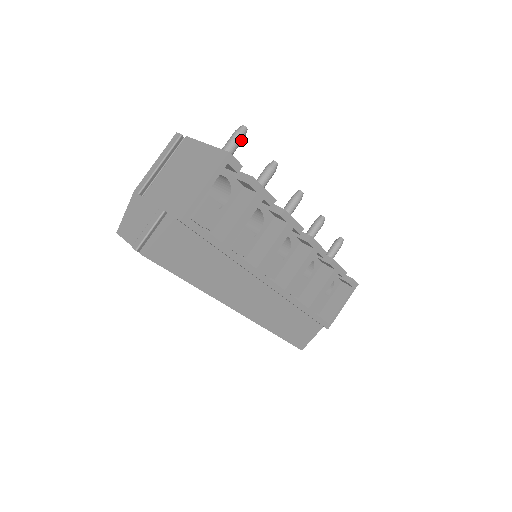
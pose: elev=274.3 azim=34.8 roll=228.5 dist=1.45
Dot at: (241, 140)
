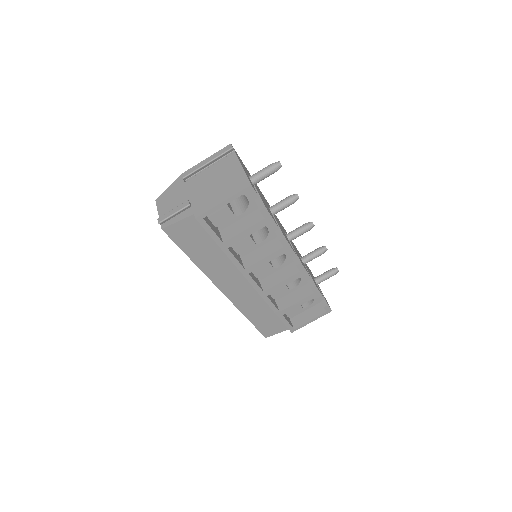
Dot at: (273, 172)
